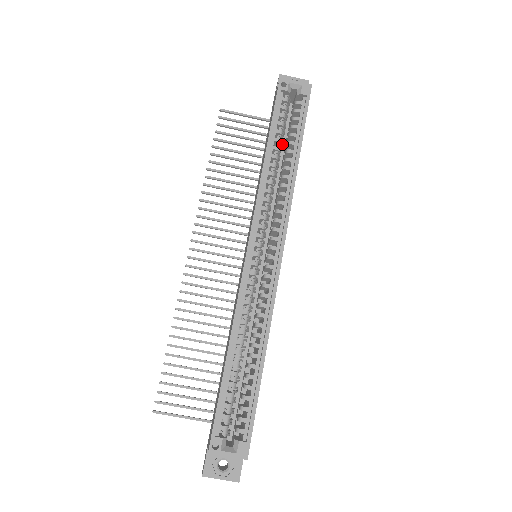
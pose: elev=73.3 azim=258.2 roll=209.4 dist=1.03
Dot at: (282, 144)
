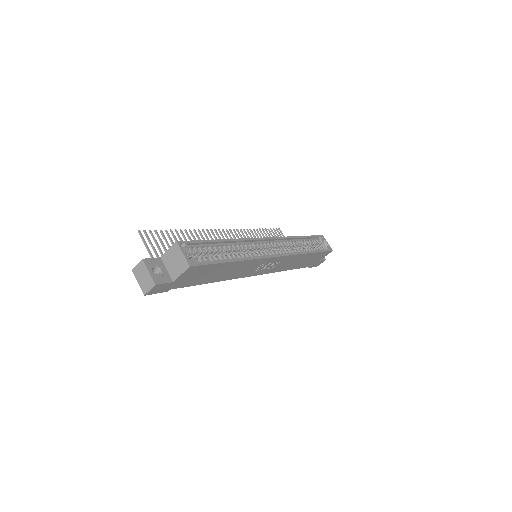
Dot at: occluded
